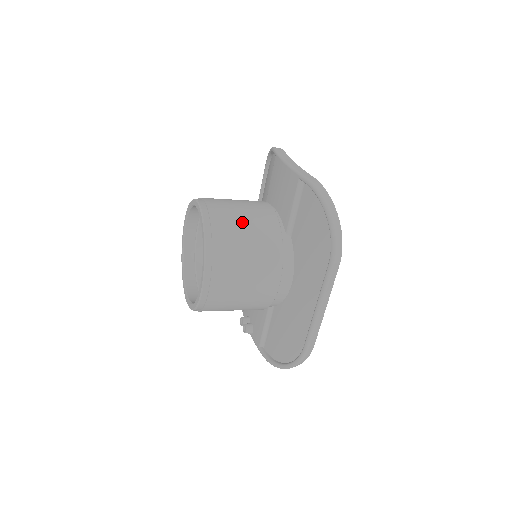
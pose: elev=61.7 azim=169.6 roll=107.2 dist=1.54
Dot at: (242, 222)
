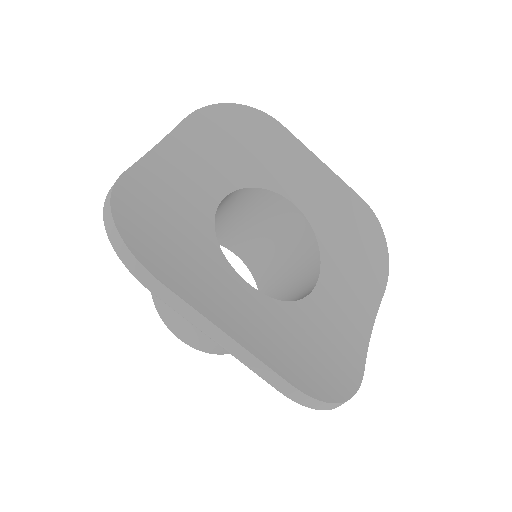
Dot at: occluded
